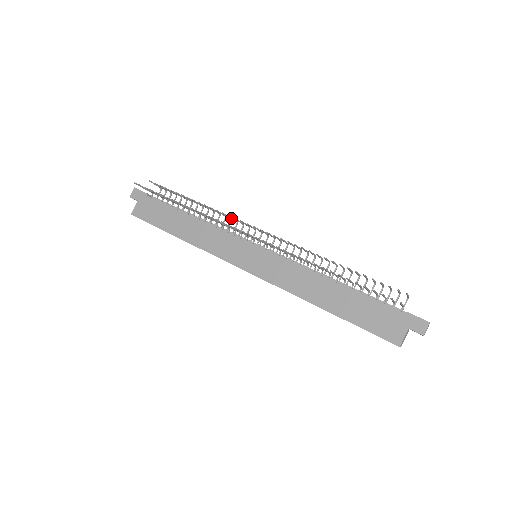
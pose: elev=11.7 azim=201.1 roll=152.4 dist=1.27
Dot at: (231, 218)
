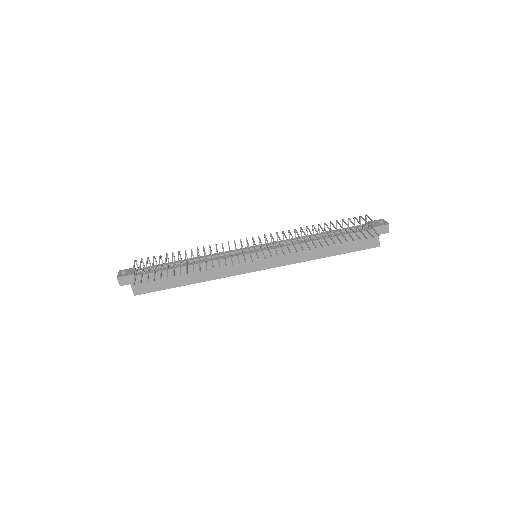
Dot at: (216, 244)
